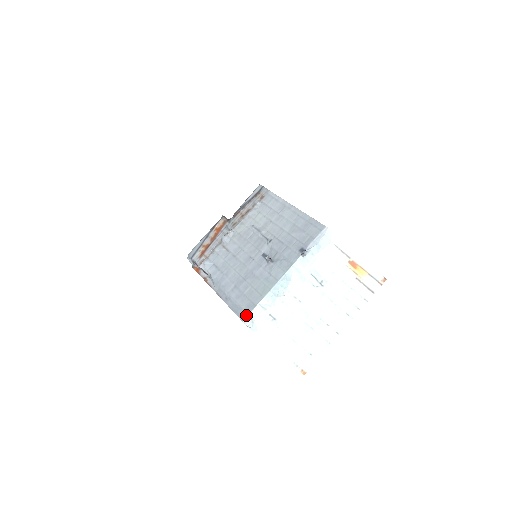
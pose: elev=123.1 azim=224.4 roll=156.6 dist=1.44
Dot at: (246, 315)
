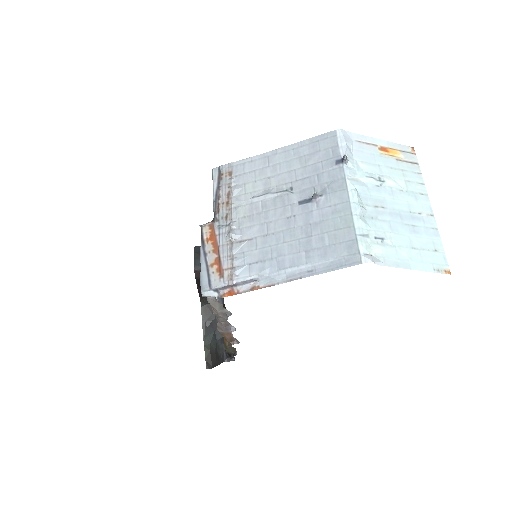
Dot at: (358, 255)
